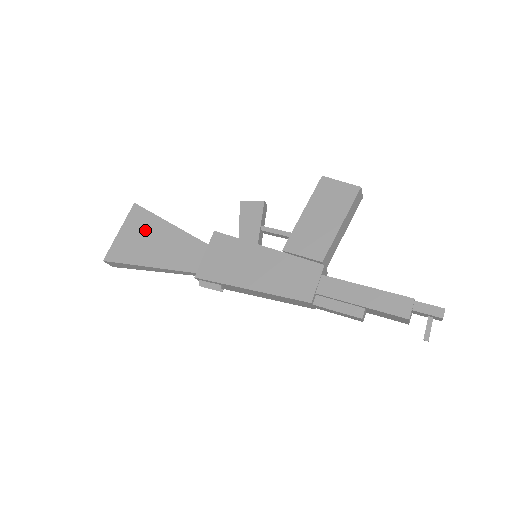
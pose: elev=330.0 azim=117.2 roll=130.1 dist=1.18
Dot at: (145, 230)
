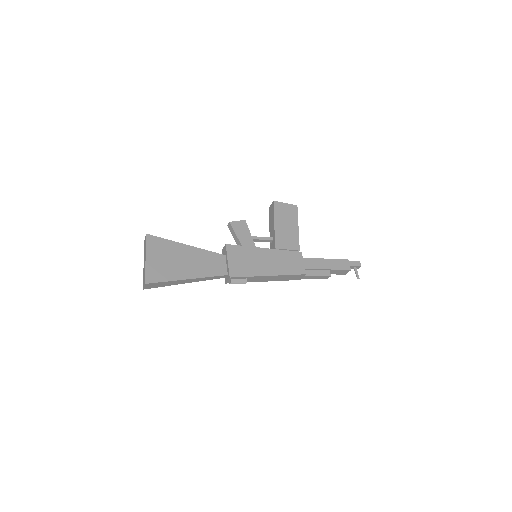
Dot at: (169, 253)
